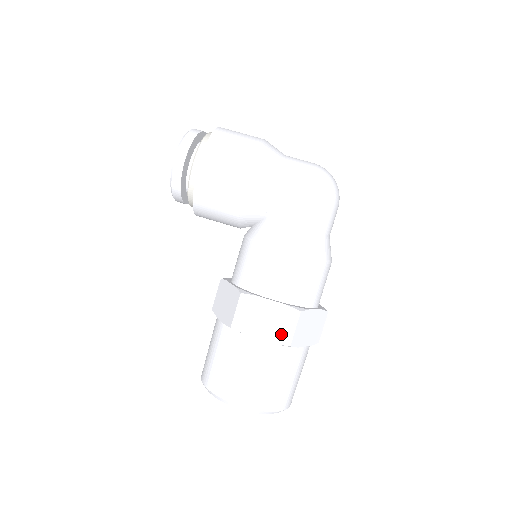
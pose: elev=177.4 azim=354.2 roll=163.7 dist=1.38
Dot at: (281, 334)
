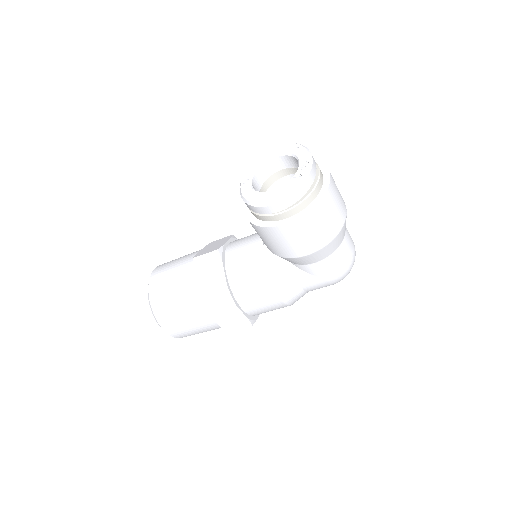
Dot at: (229, 326)
